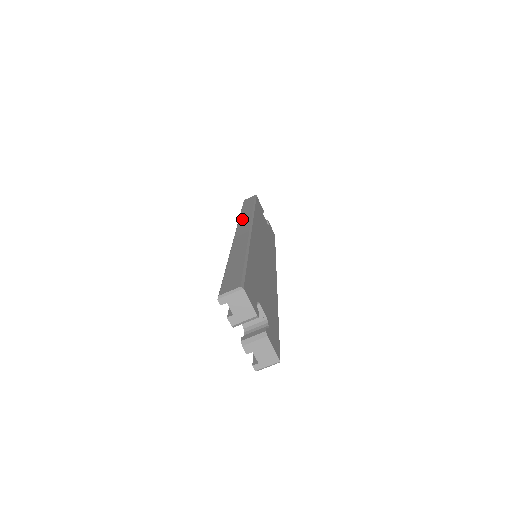
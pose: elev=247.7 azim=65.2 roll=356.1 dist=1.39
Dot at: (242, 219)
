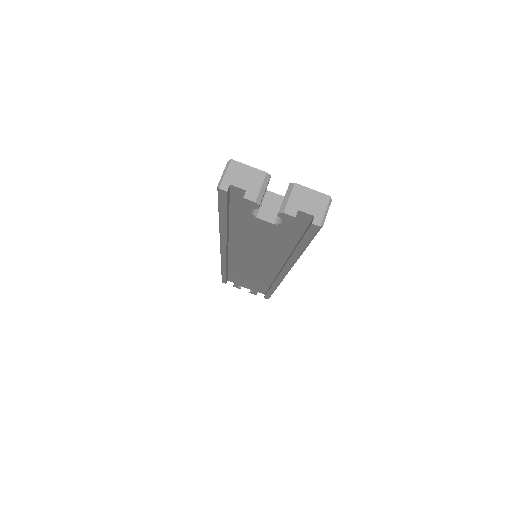
Dot at: occluded
